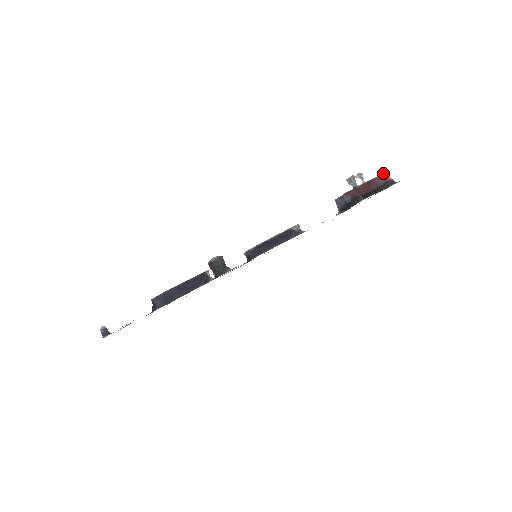
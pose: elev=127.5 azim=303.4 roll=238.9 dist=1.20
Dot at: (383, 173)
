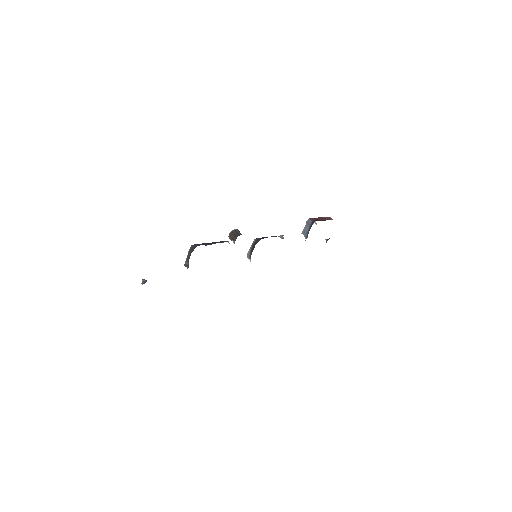
Dot at: occluded
